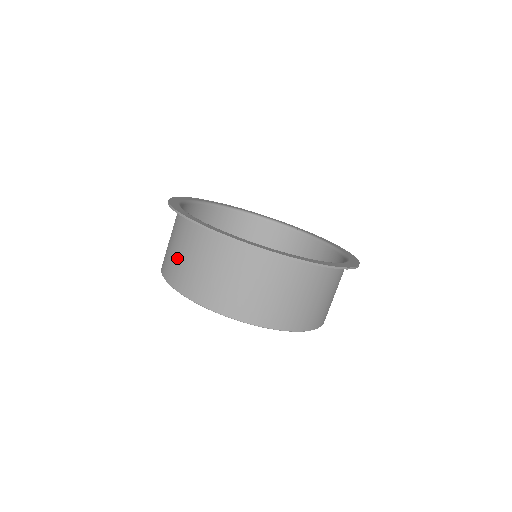
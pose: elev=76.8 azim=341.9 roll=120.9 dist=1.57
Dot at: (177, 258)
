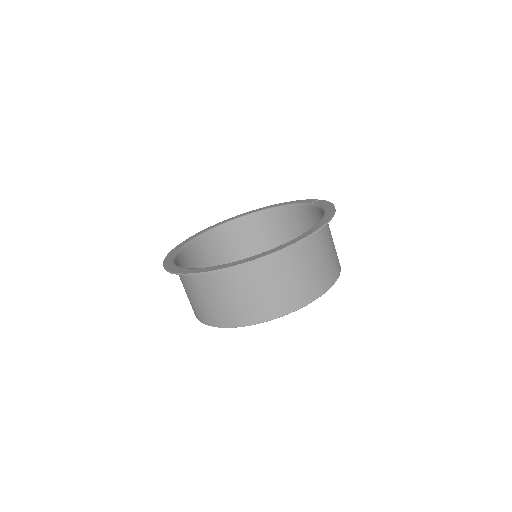
Dot at: occluded
